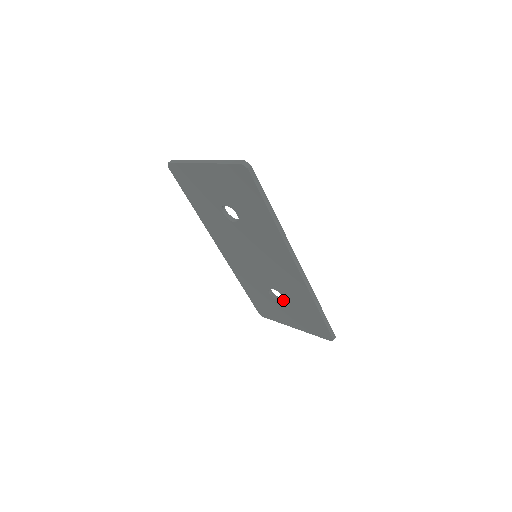
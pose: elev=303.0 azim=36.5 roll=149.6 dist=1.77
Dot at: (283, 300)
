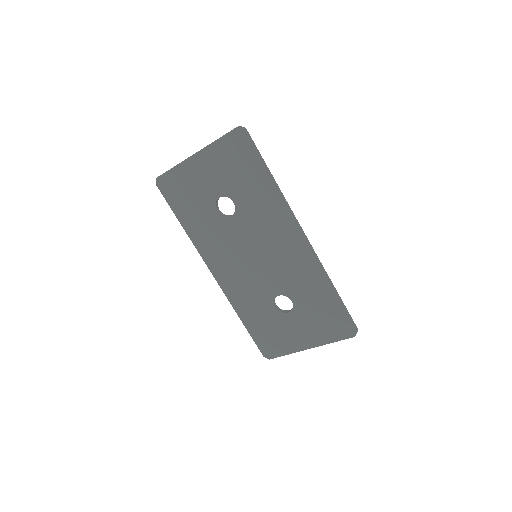
Dot at: (291, 309)
